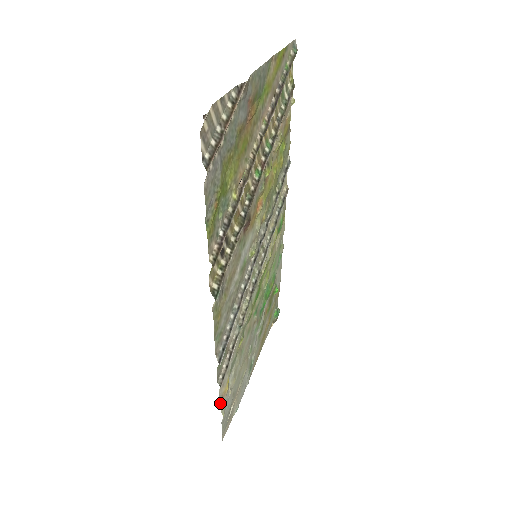
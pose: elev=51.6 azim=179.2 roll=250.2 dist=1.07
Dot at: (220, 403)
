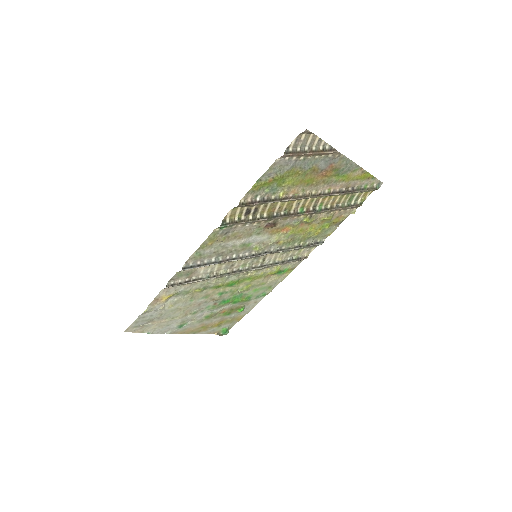
Dot at: (154, 299)
